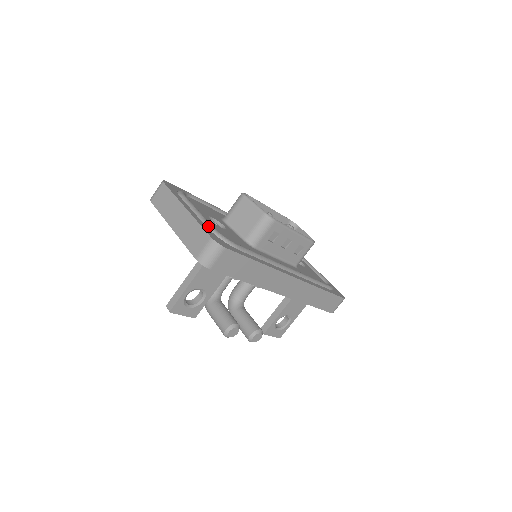
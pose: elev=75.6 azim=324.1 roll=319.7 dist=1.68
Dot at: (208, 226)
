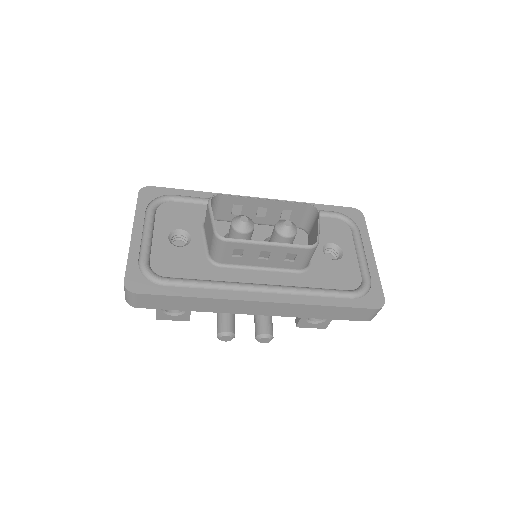
Dot at: (139, 260)
